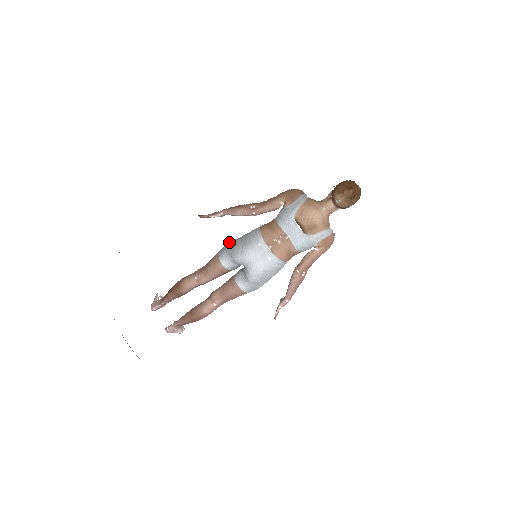
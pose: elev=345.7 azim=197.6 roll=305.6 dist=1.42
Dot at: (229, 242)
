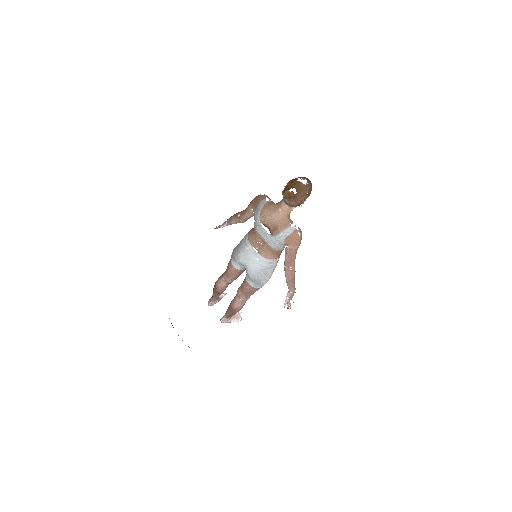
Dot at: occluded
